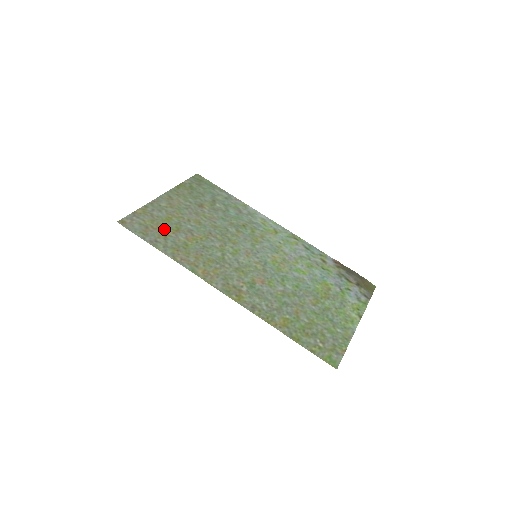
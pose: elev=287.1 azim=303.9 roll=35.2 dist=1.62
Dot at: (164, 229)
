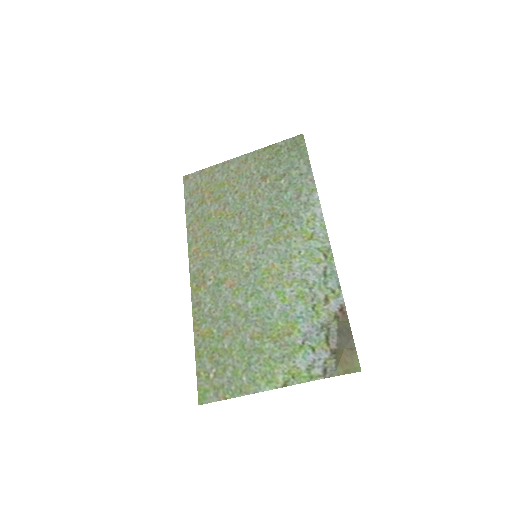
Dot at: (208, 195)
